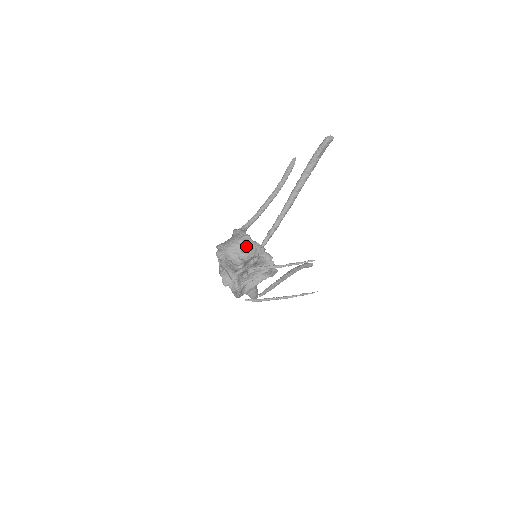
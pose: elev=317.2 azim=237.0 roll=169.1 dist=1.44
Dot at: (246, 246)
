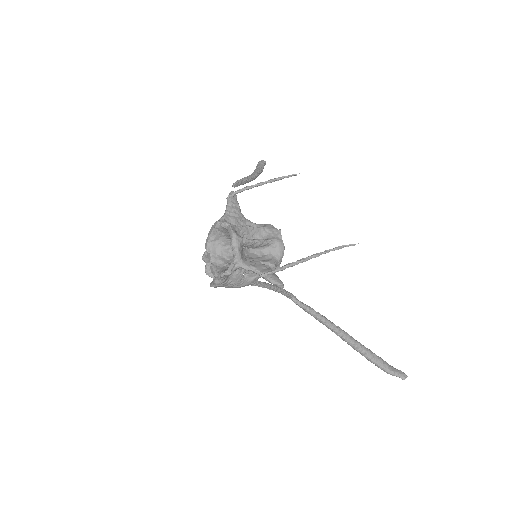
Dot at: occluded
